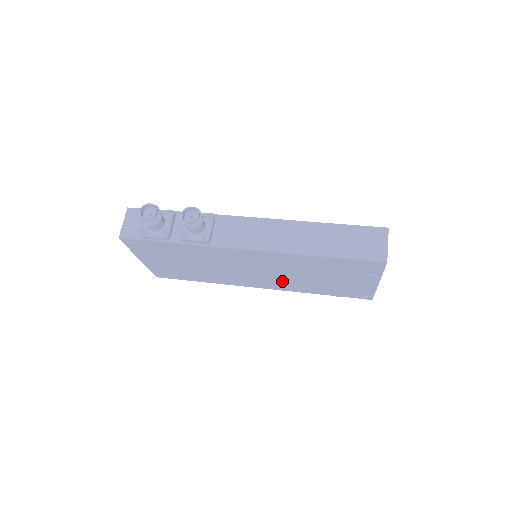
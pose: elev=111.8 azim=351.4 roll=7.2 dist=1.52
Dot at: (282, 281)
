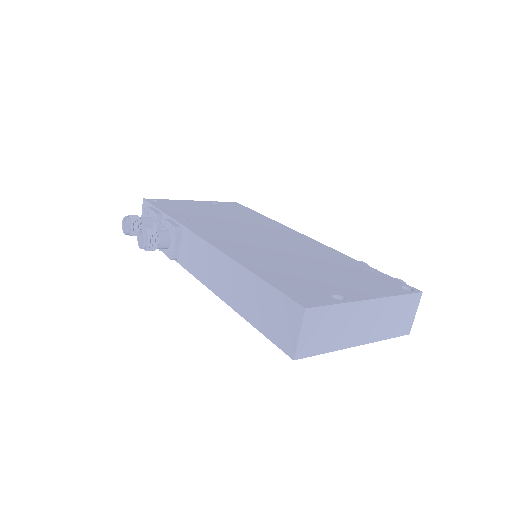
Dot at: occluded
